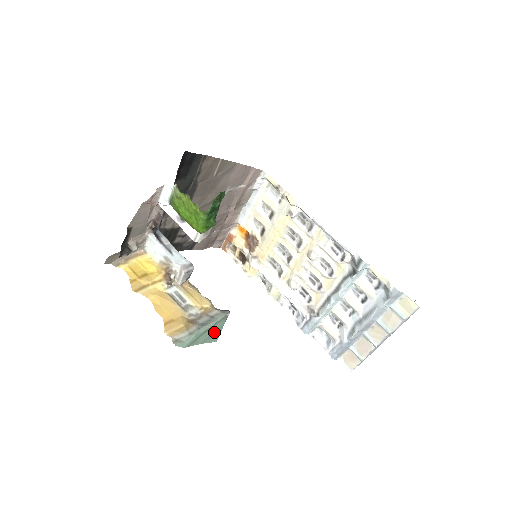
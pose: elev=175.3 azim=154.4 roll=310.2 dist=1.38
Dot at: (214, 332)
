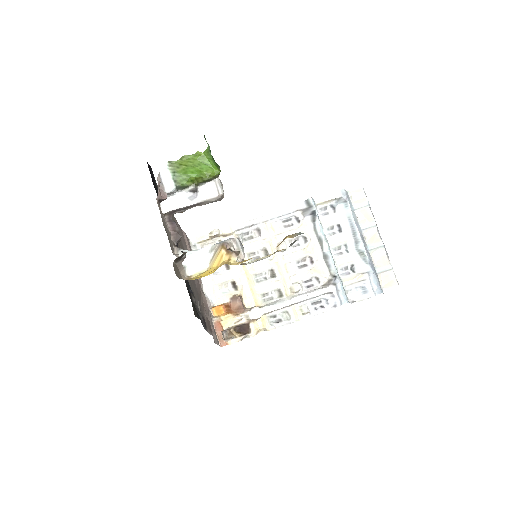
Dot at: occluded
